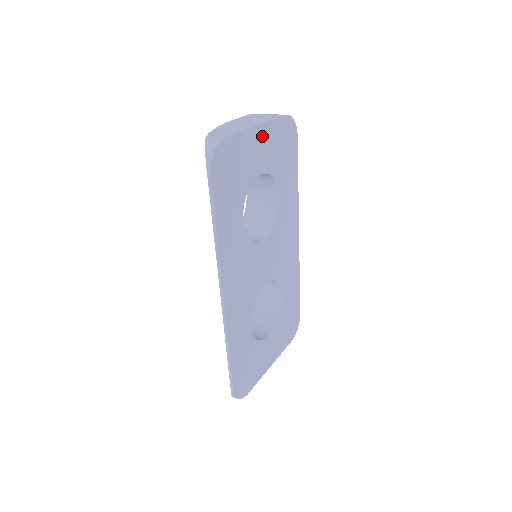
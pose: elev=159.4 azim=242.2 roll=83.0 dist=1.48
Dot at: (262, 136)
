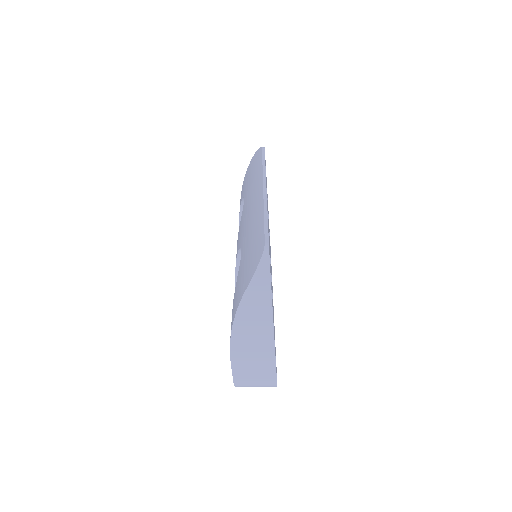
Dot at: occluded
